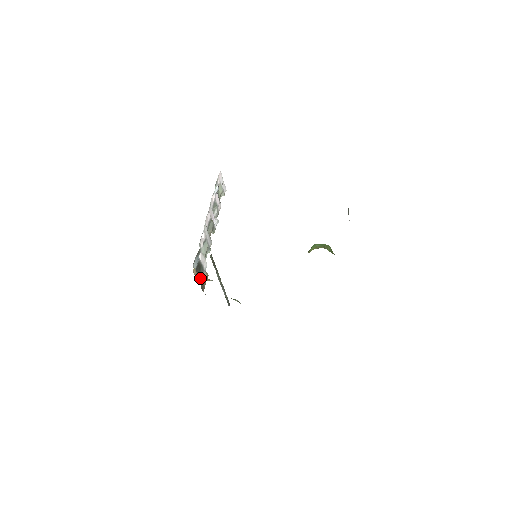
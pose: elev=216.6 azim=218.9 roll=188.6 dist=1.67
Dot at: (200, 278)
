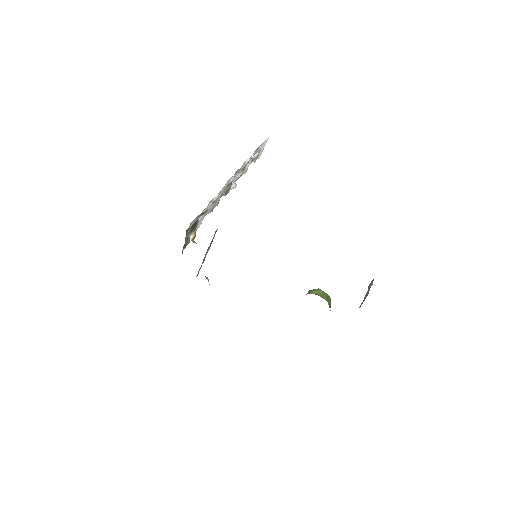
Dot at: (188, 236)
